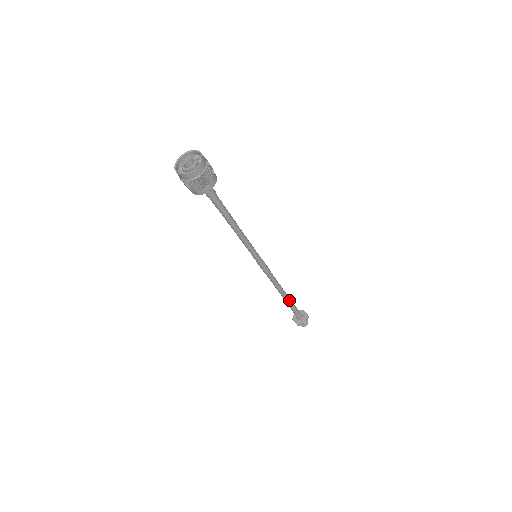
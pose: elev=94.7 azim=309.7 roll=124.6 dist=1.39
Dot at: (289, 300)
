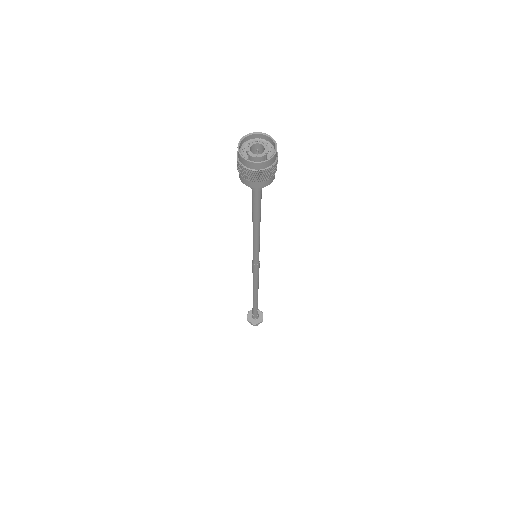
Dot at: (256, 302)
